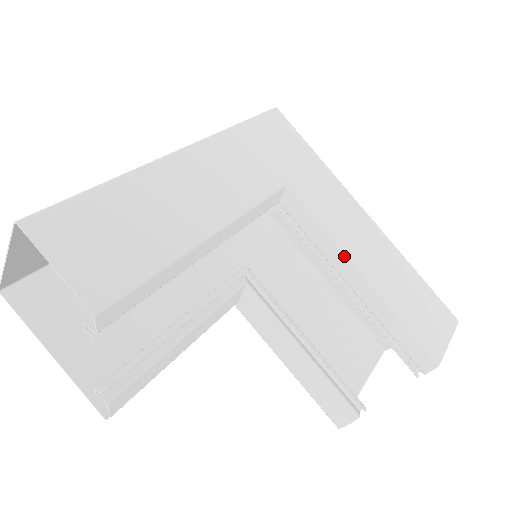
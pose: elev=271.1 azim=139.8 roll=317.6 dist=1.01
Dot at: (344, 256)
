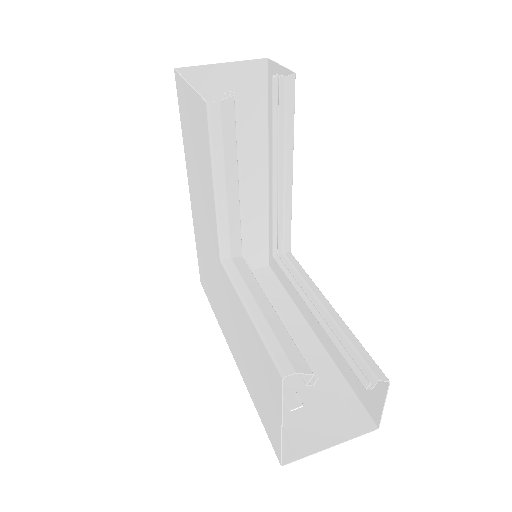
Dot at: (321, 292)
